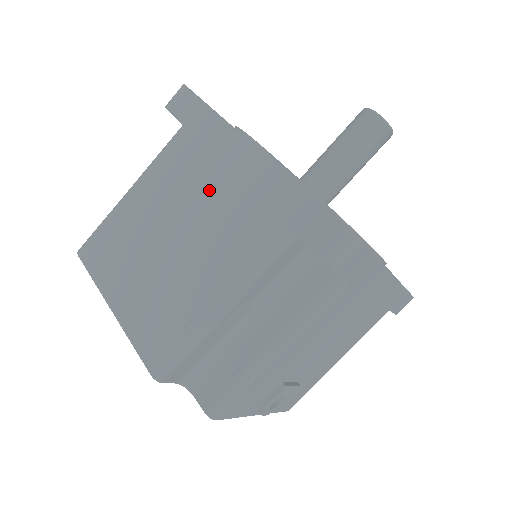
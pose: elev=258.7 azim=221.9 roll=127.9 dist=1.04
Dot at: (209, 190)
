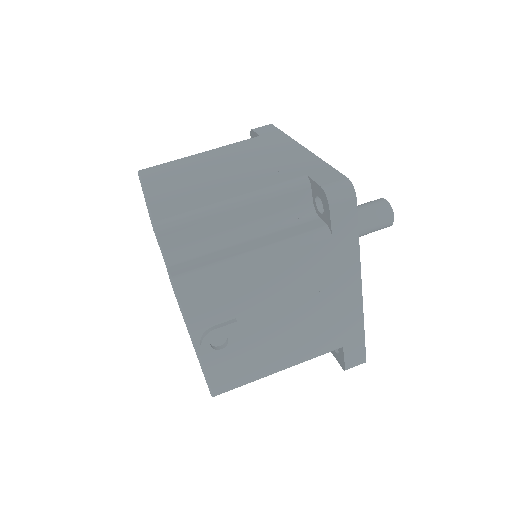
Dot at: (260, 157)
